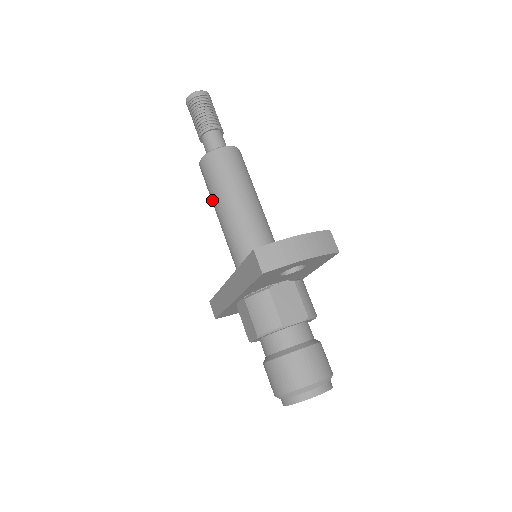
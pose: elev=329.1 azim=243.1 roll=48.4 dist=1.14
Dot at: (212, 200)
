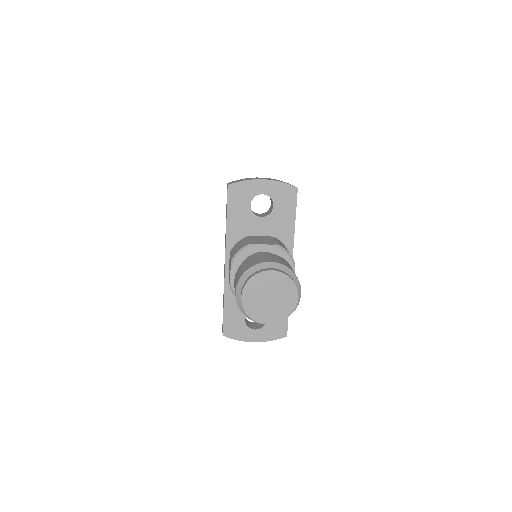
Dot at: occluded
